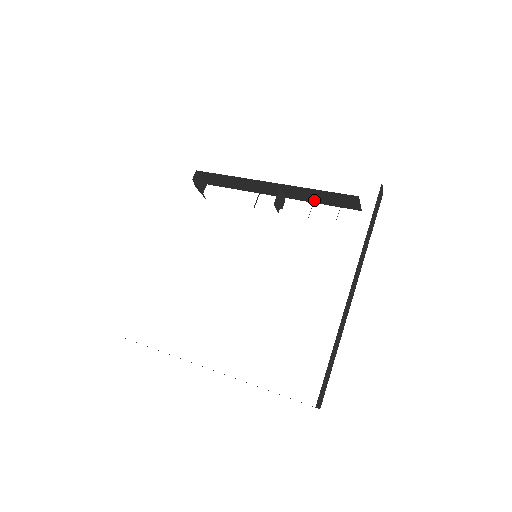
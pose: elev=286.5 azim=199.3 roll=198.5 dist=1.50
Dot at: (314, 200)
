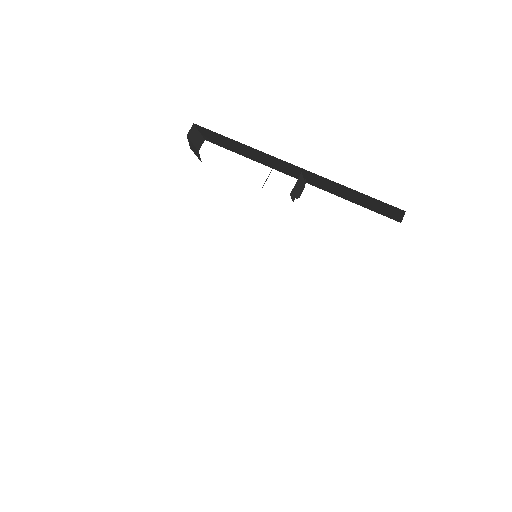
Dot at: (342, 195)
